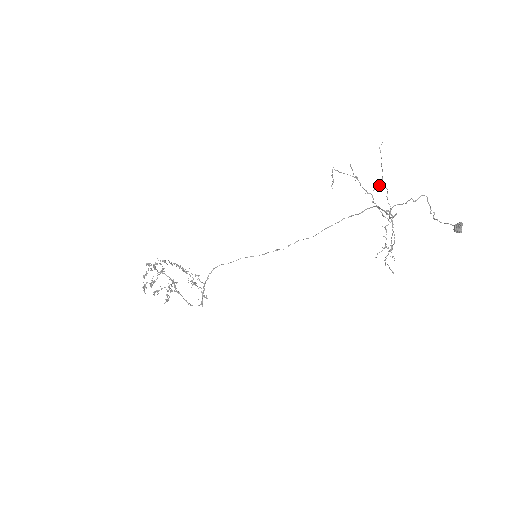
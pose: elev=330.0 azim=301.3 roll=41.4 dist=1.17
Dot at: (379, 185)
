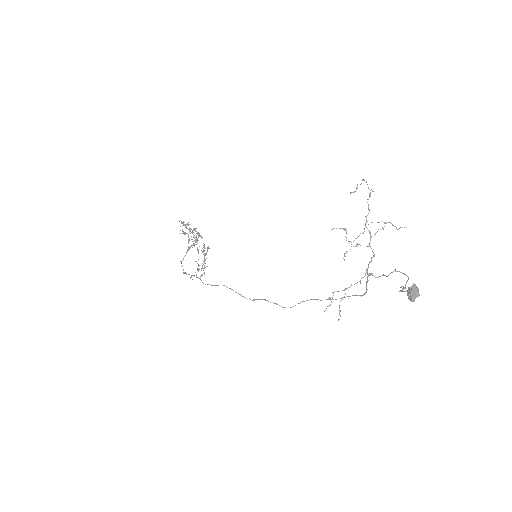
Dot at: occluded
